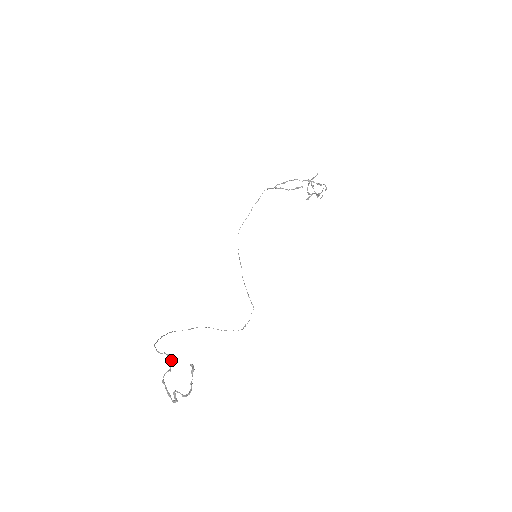
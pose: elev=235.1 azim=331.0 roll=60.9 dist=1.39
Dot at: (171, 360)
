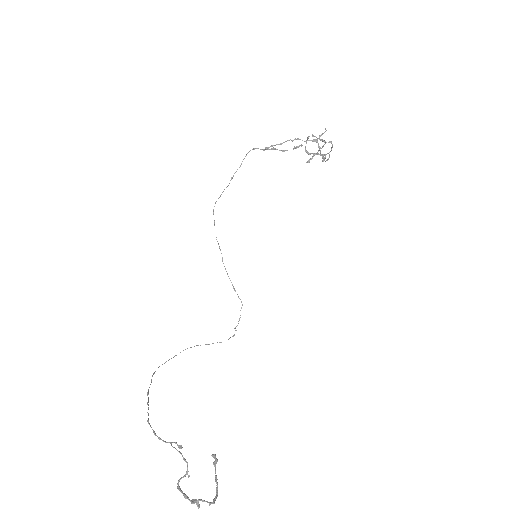
Dot at: (180, 448)
